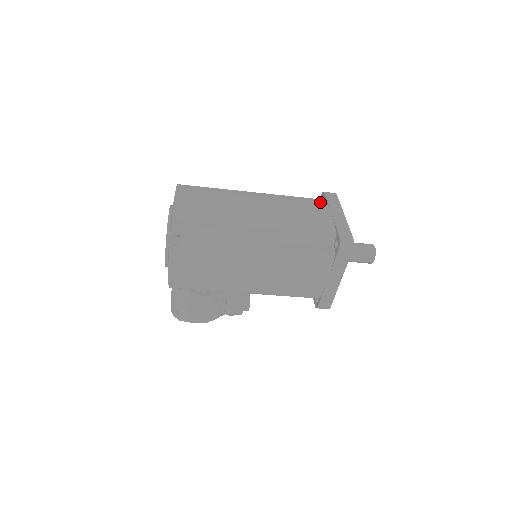
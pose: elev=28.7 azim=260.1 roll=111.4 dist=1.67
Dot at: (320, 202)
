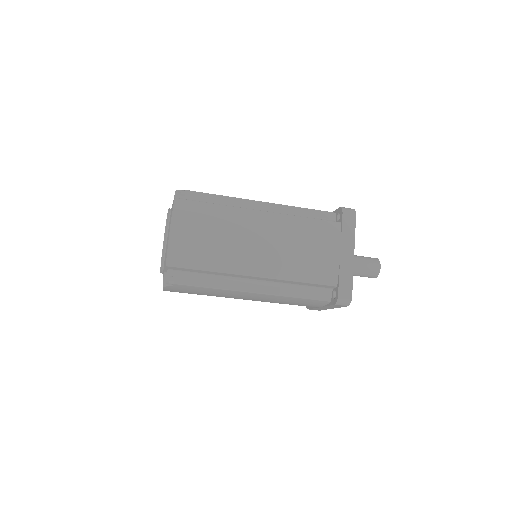
Dot at: (333, 230)
